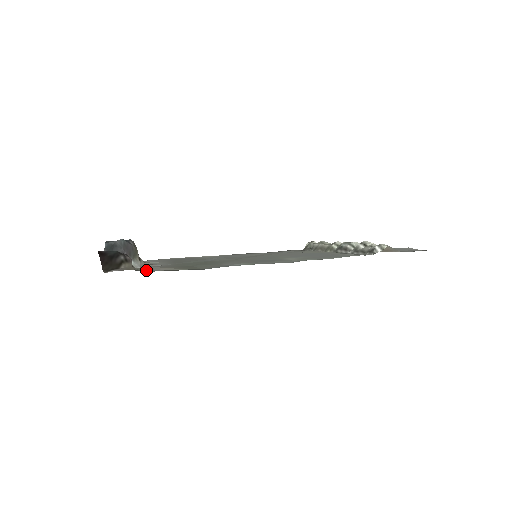
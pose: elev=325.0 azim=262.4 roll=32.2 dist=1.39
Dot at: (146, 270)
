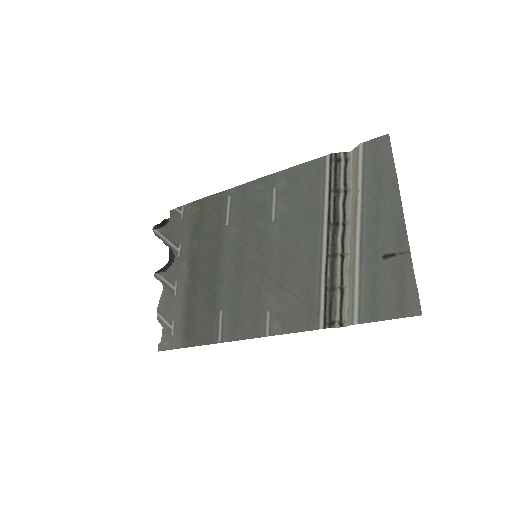
Dot at: (175, 217)
